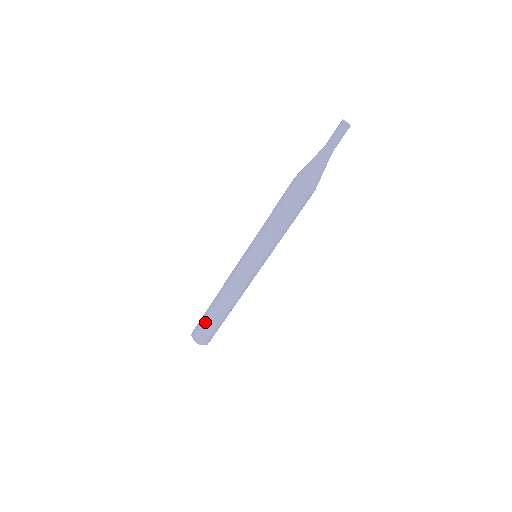
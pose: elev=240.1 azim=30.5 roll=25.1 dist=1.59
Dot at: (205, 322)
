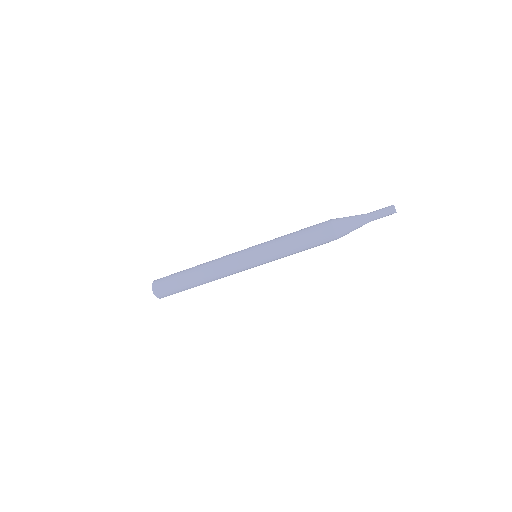
Dot at: (176, 284)
